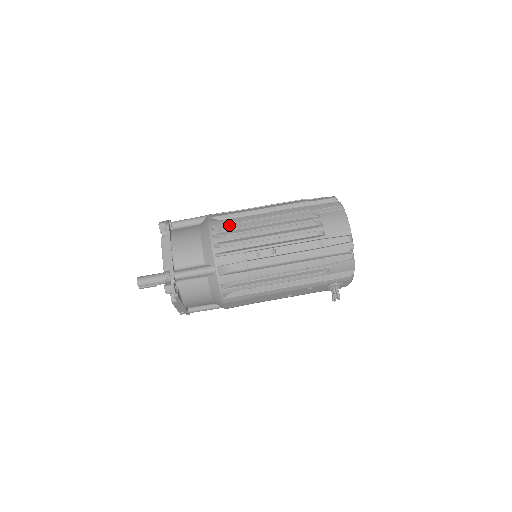
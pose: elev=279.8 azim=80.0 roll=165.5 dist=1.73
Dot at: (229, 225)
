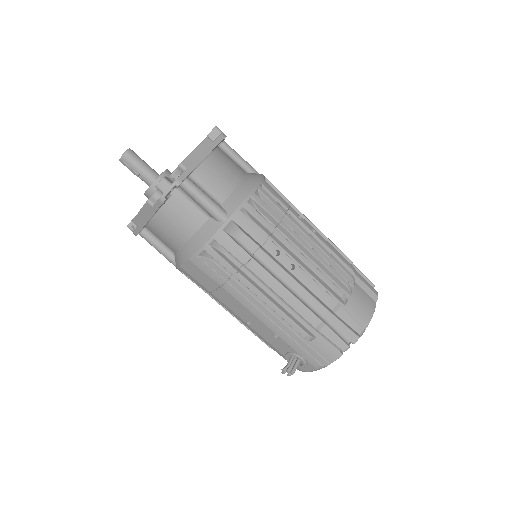
Dot at: (277, 200)
